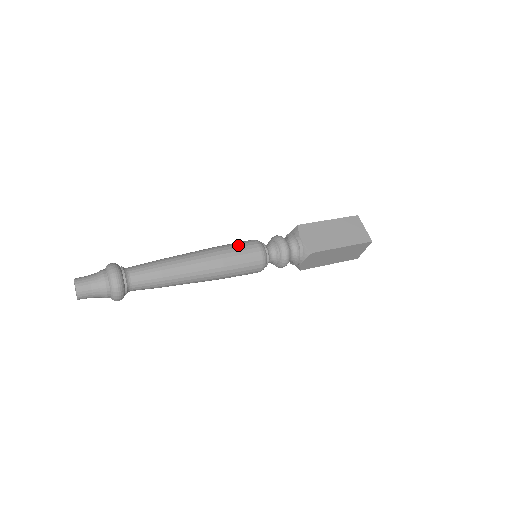
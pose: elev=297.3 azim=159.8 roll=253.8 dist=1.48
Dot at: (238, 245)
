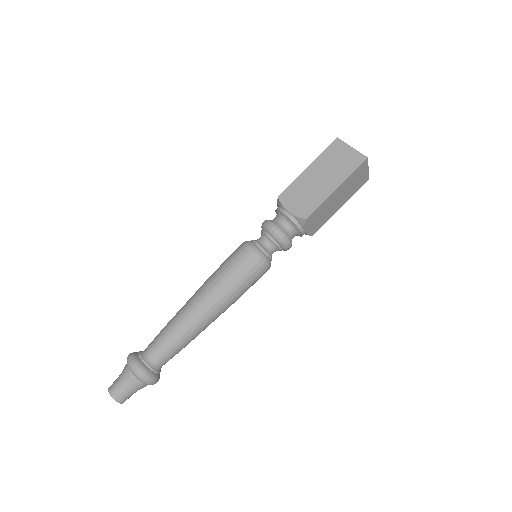
Dot at: (229, 261)
